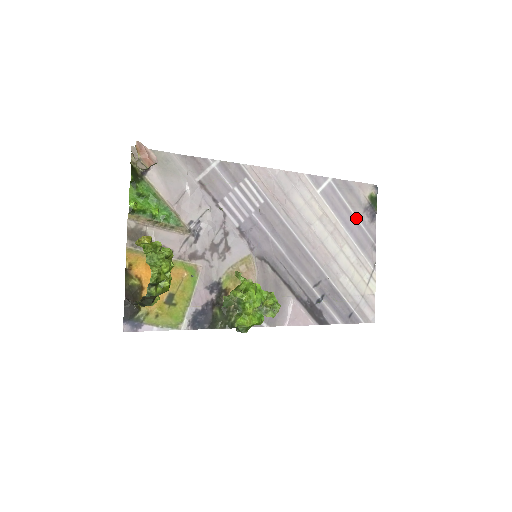
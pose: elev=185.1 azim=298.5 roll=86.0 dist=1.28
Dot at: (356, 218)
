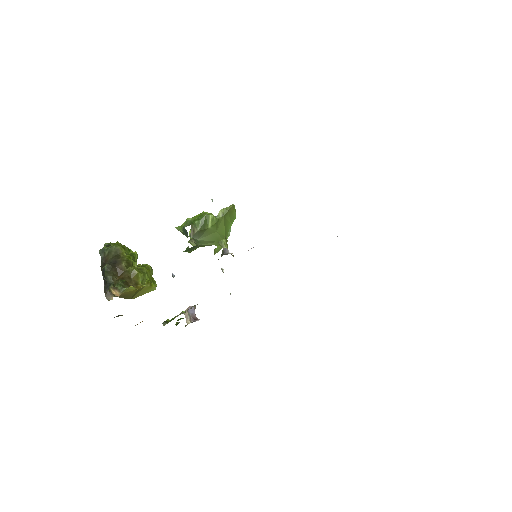
Dot at: occluded
